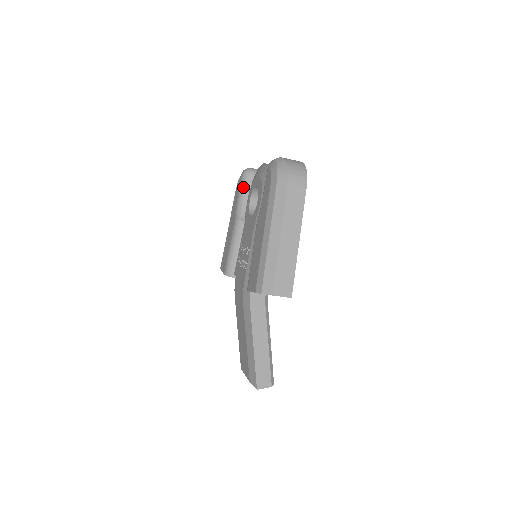
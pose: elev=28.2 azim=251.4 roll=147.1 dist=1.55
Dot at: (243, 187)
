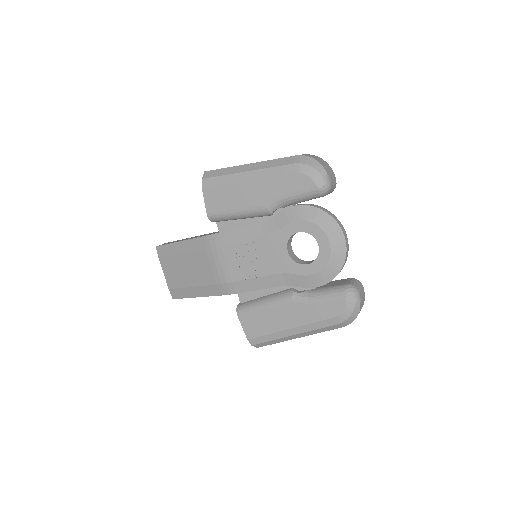
Dot at: (305, 198)
